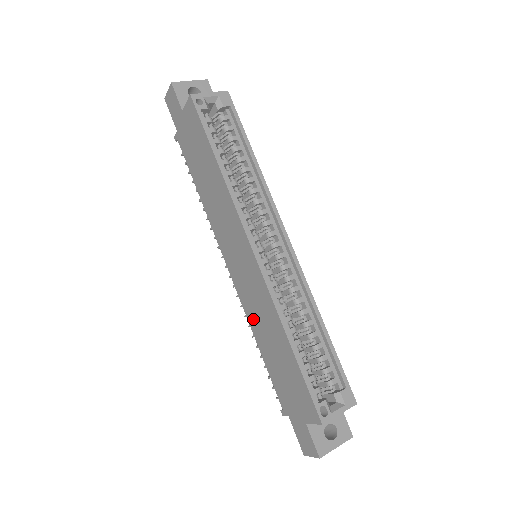
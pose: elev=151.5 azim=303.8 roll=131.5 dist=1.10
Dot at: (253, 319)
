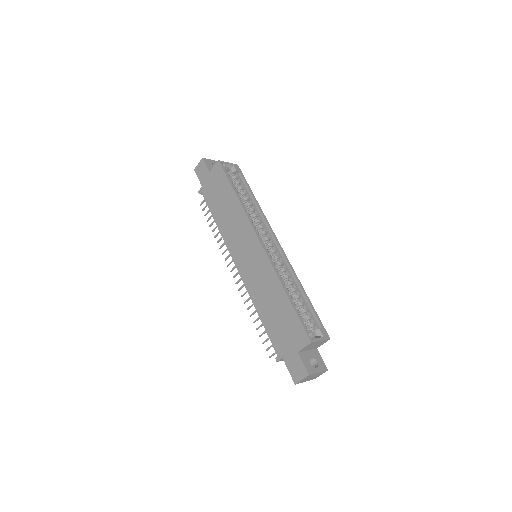
Dot at: (255, 294)
